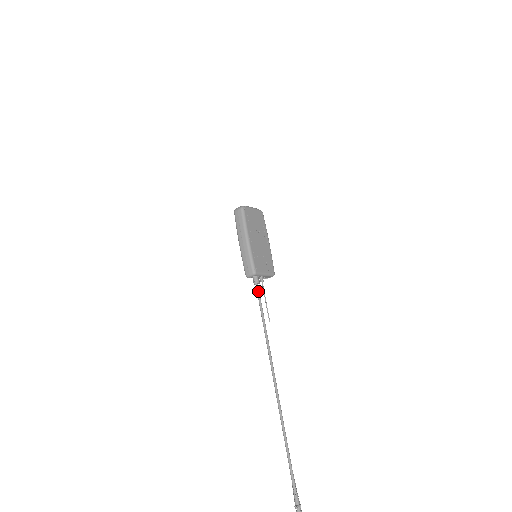
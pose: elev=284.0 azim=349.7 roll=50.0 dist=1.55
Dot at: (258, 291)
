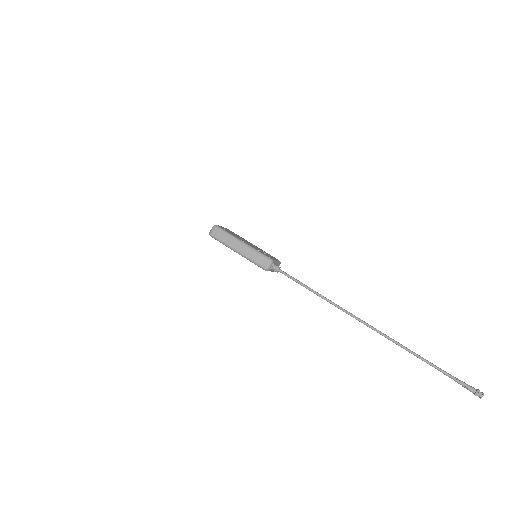
Dot at: (285, 273)
